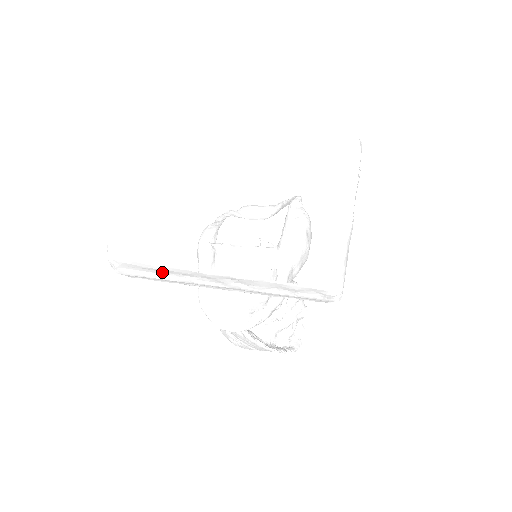
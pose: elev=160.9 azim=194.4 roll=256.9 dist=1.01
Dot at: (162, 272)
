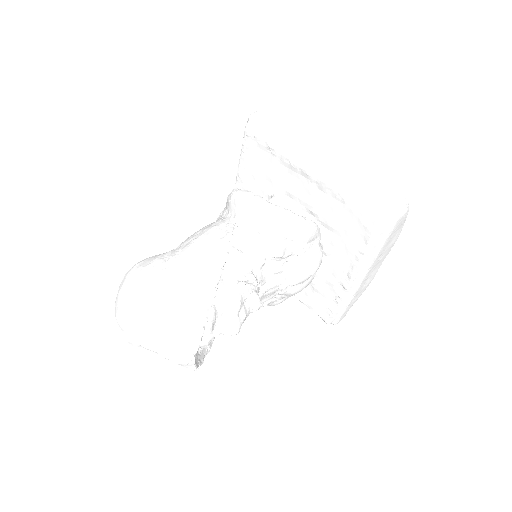
Dot at: (292, 131)
